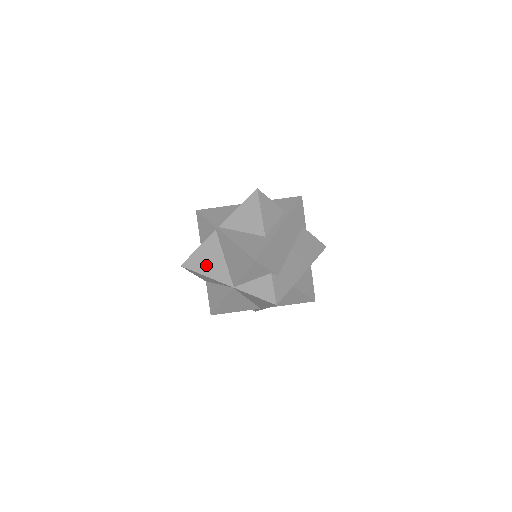
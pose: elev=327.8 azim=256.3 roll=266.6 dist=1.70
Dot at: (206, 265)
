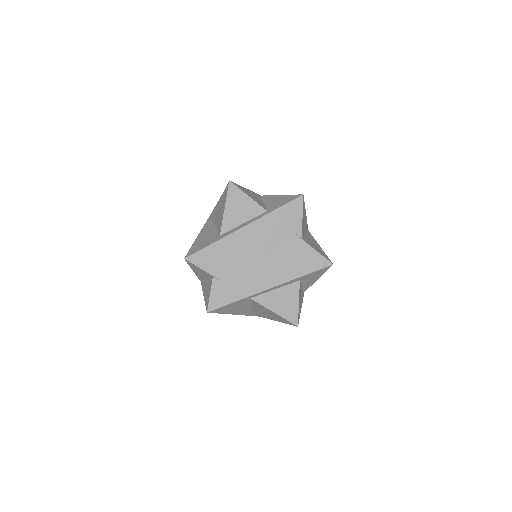
Dot at: occluded
